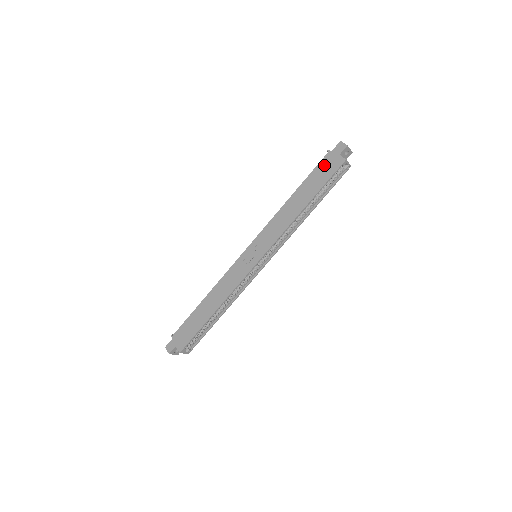
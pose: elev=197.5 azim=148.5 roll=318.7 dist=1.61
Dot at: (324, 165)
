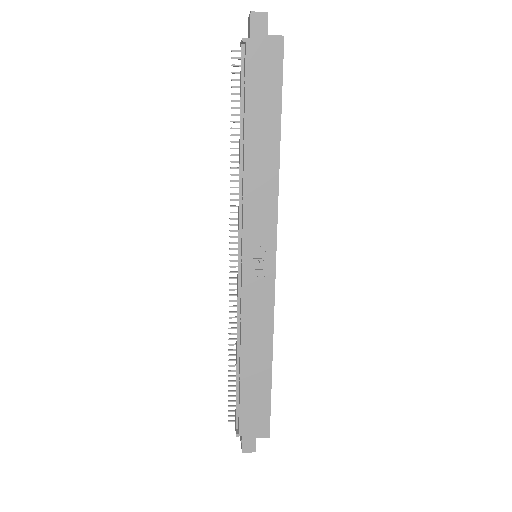
Dot at: (257, 66)
